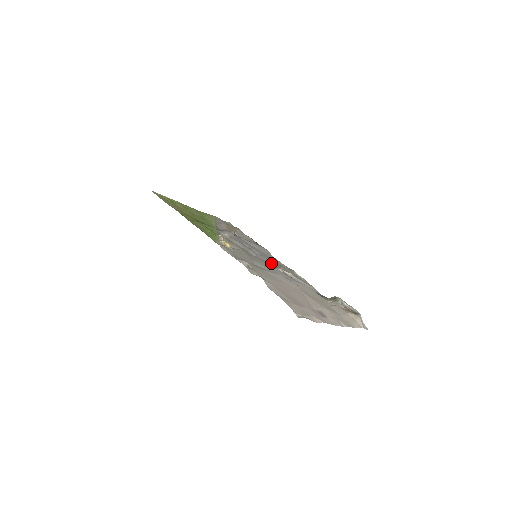
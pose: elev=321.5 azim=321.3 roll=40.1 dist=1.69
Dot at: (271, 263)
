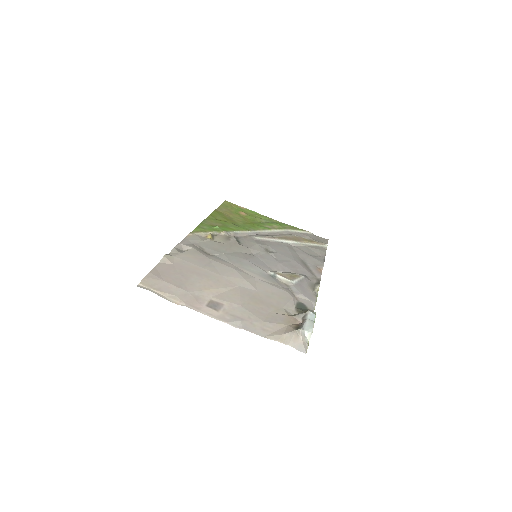
Dot at: (275, 267)
